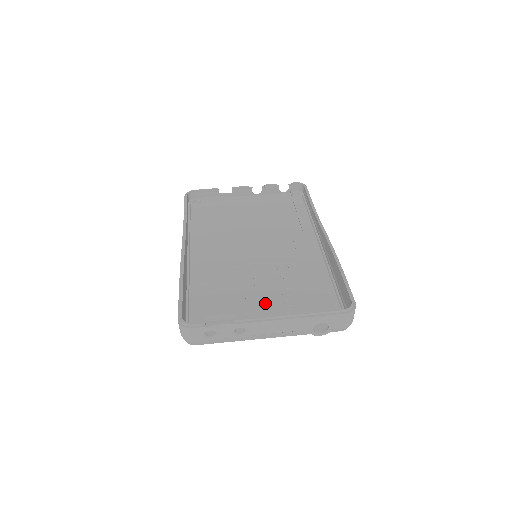
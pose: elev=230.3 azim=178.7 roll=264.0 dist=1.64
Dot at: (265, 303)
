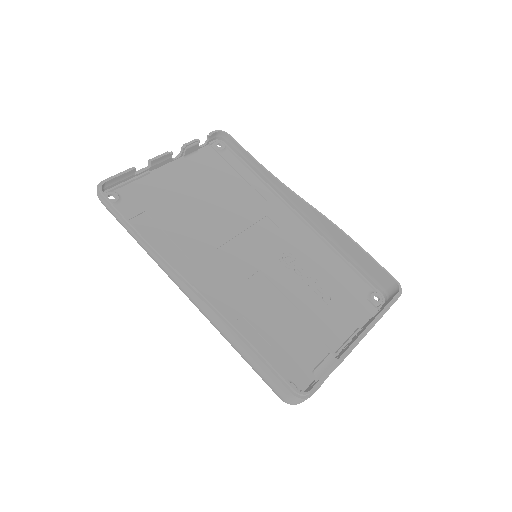
Dot at: (311, 312)
